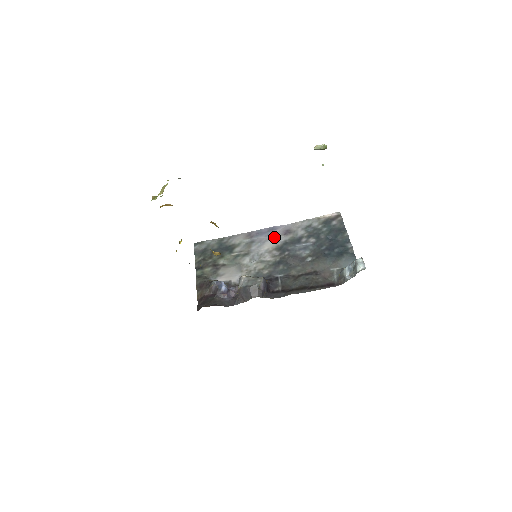
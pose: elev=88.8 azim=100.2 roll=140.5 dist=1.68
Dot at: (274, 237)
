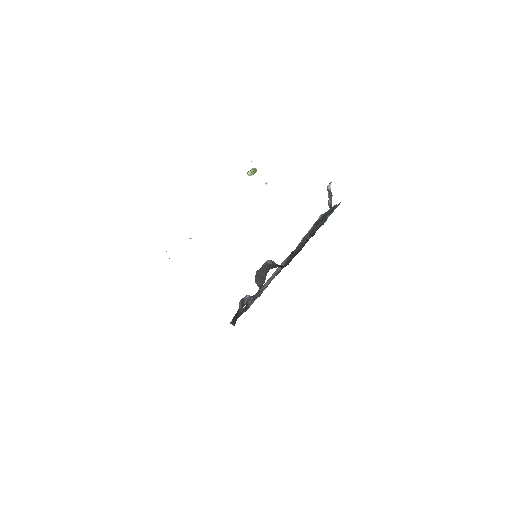
Dot at: (283, 262)
